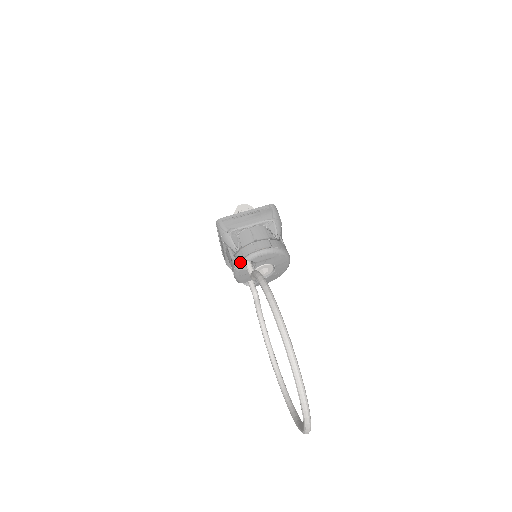
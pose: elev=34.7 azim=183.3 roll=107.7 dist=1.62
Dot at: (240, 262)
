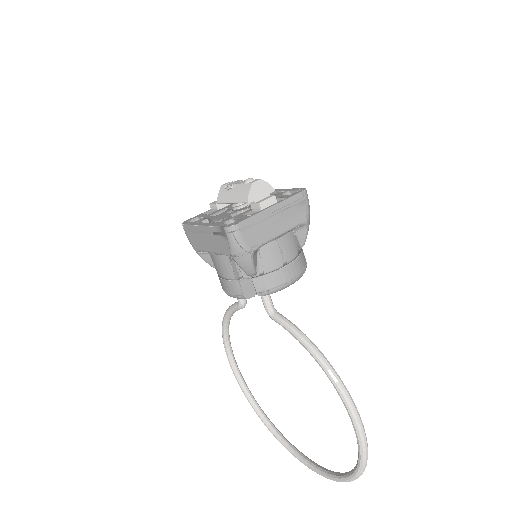
Dot at: (258, 295)
